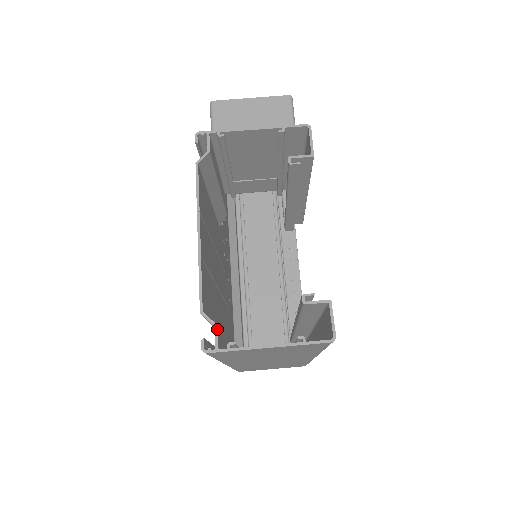
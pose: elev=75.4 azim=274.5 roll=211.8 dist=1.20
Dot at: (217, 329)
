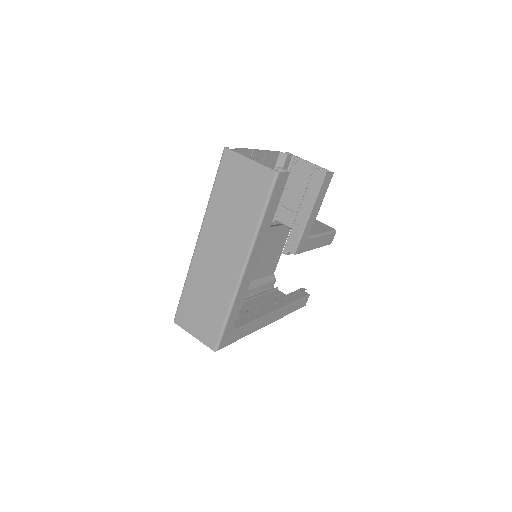
Dot at: (237, 150)
